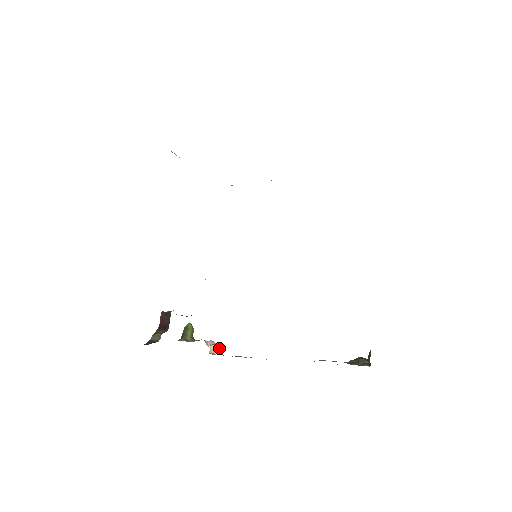
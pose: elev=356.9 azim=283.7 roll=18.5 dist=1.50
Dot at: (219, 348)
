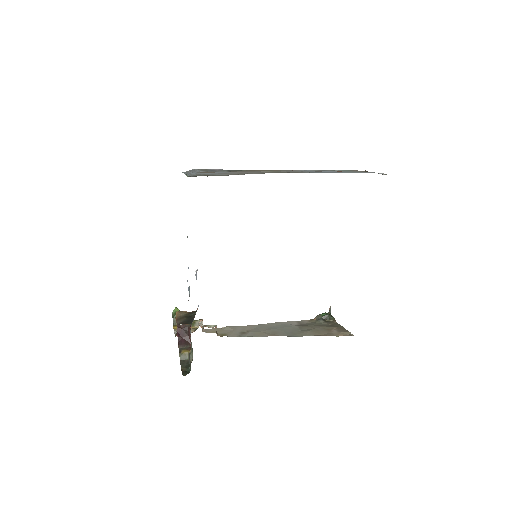
Dot at: (216, 331)
